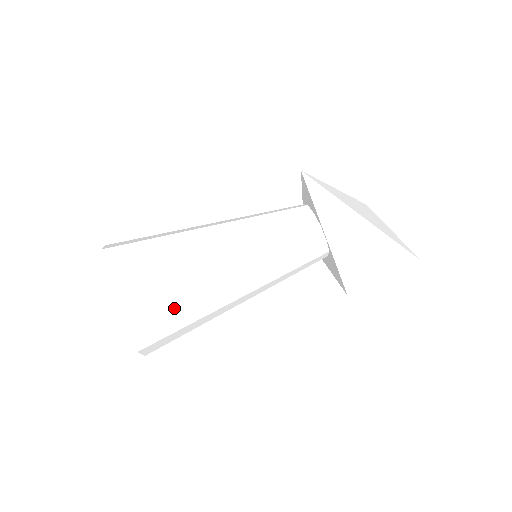
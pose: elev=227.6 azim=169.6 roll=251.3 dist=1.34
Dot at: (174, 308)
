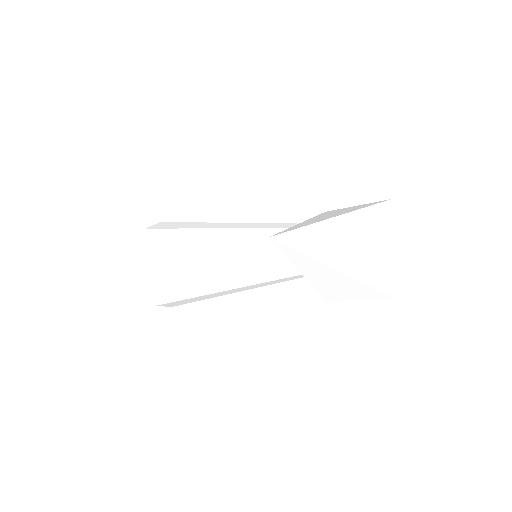
Dot at: (185, 299)
